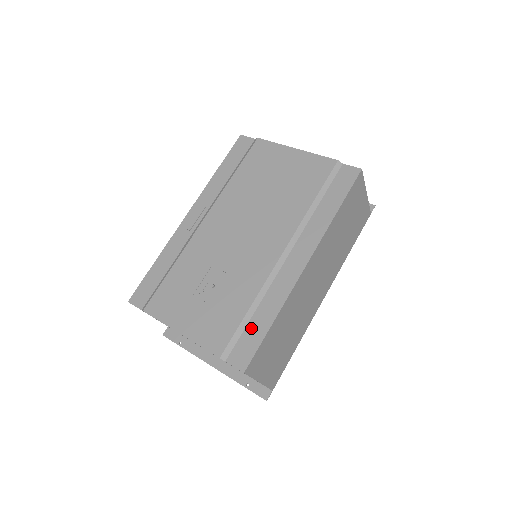
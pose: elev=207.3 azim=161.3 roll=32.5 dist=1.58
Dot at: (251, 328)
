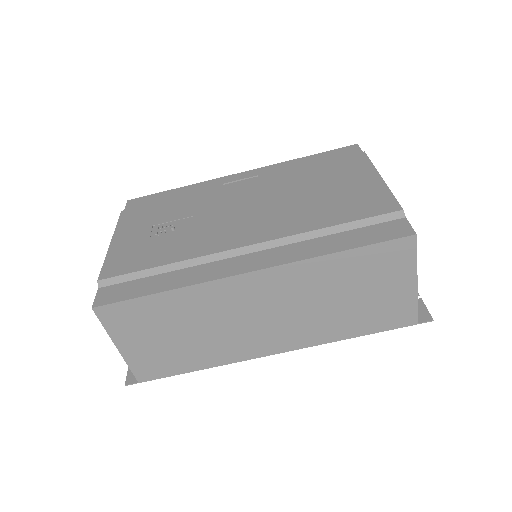
Dot at: (145, 281)
